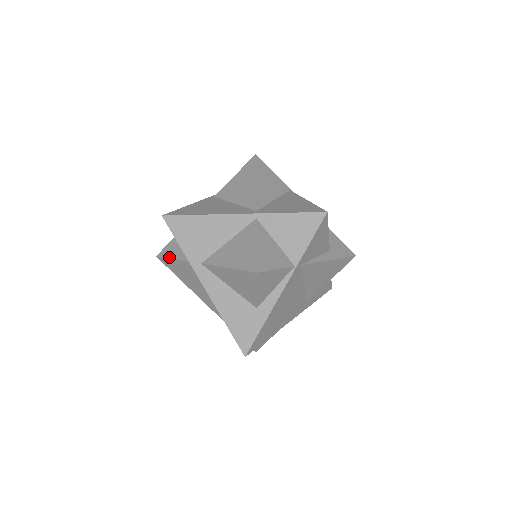
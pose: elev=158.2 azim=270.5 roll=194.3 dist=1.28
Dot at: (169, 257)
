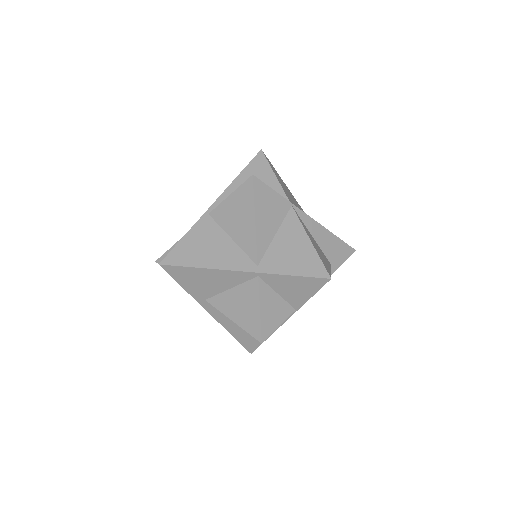
Dot at: occluded
